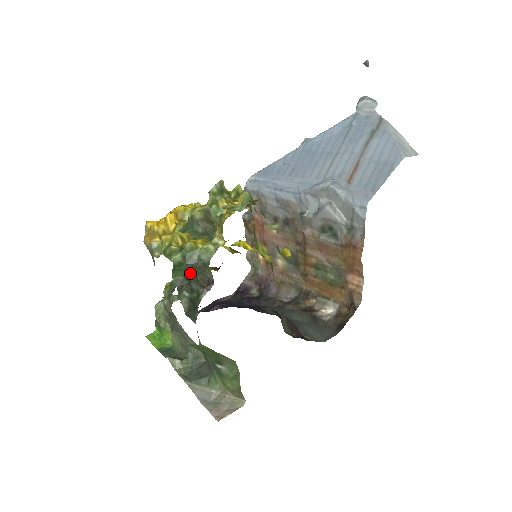
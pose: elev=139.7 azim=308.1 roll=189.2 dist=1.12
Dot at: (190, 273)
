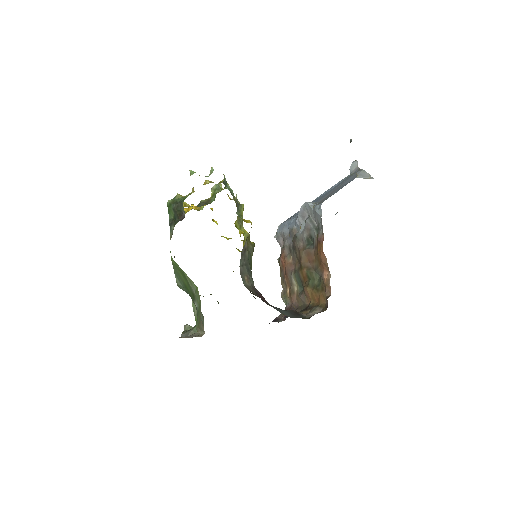
Dot at: (175, 212)
